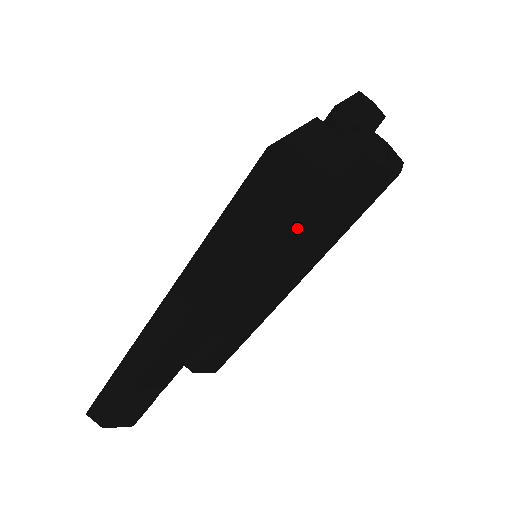
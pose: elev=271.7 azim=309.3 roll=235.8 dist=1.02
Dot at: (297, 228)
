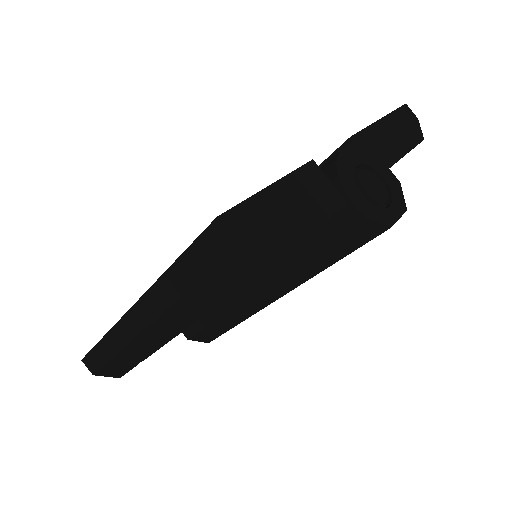
Dot at: (248, 281)
